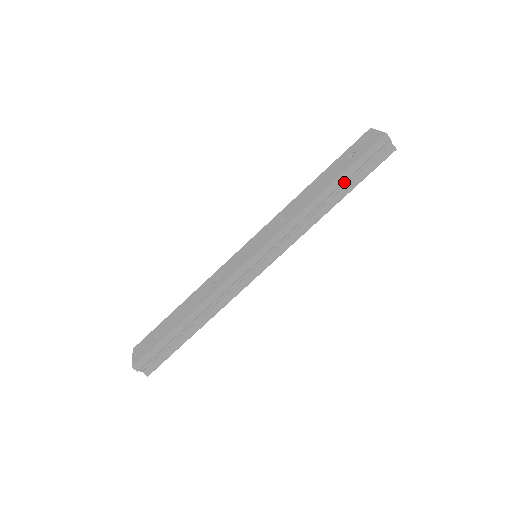
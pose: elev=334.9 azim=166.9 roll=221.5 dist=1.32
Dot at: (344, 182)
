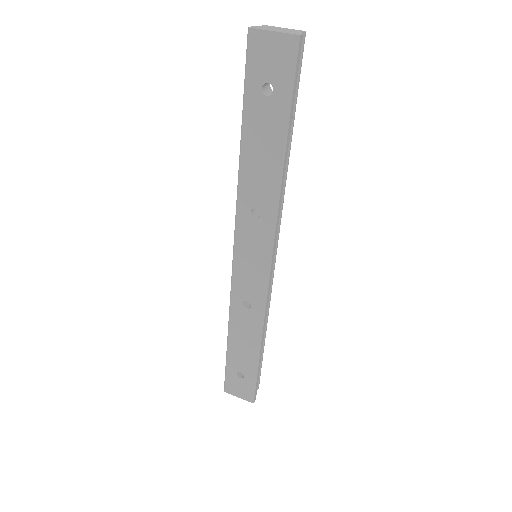
Dot at: (289, 127)
